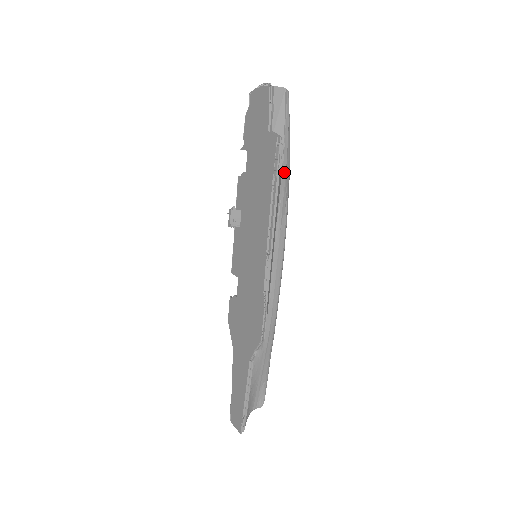
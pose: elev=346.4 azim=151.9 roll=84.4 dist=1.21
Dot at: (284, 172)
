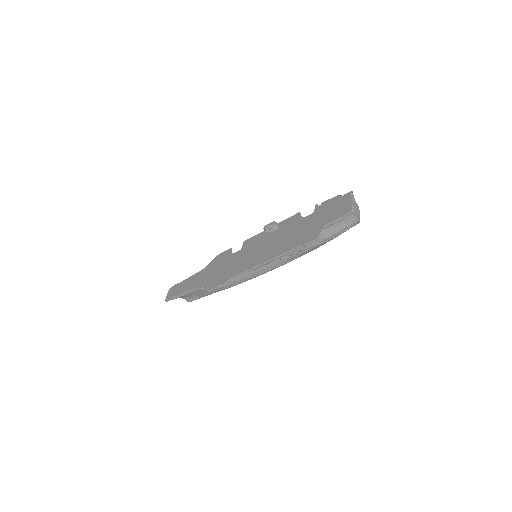
Dot at: (309, 248)
